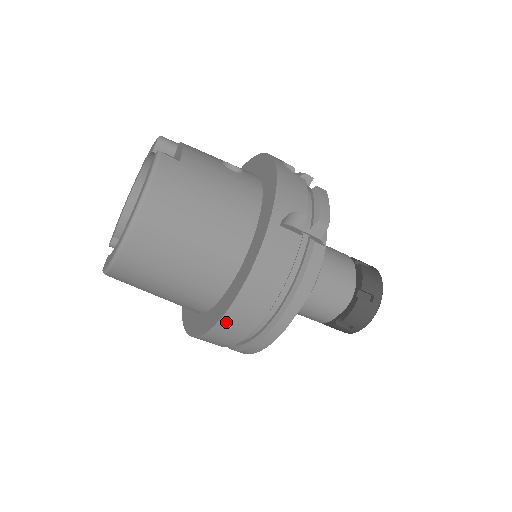
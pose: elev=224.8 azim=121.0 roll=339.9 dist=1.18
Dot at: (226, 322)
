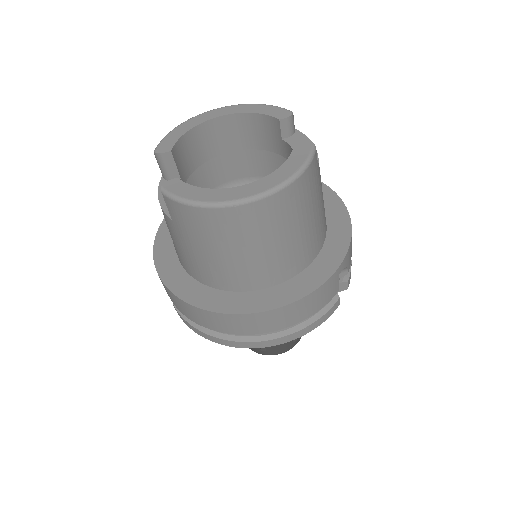
Dot at: (244, 318)
